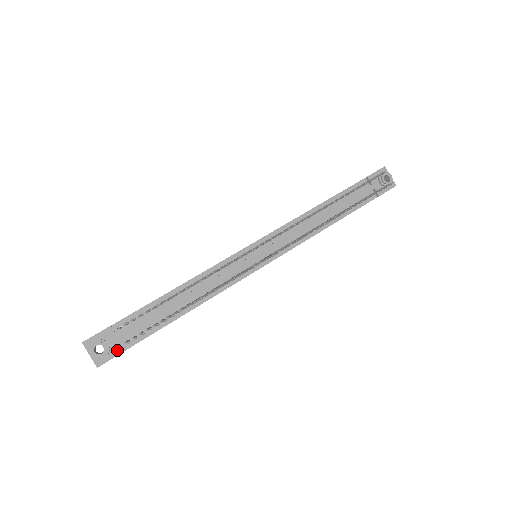
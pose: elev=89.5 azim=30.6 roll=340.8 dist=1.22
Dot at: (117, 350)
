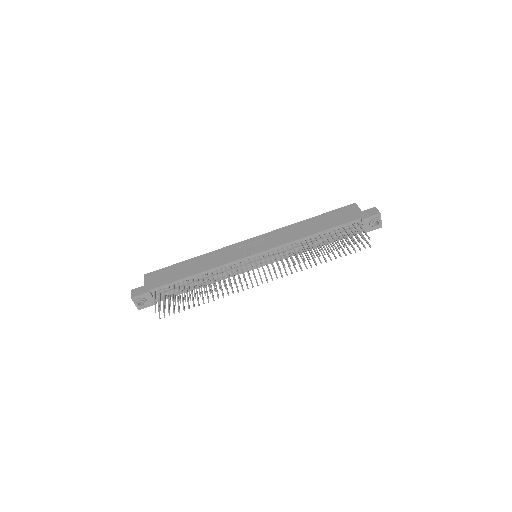
Dot at: (152, 303)
